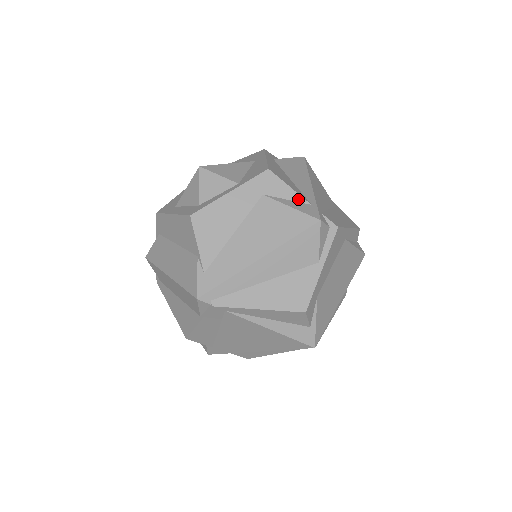
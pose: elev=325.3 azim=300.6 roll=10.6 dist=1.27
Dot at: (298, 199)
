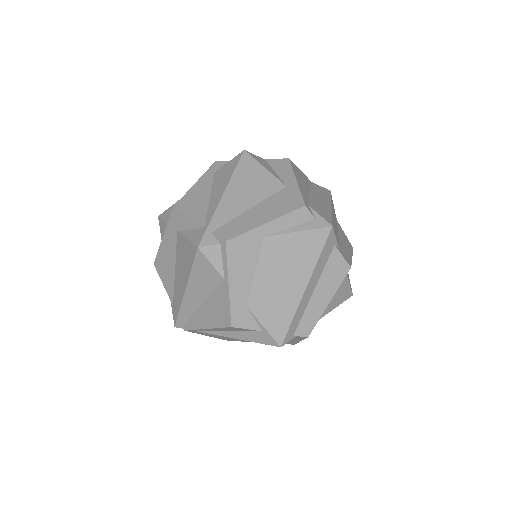
Dot at: (195, 226)
